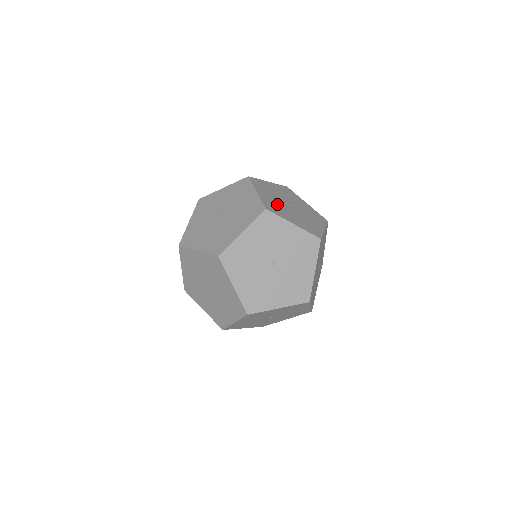
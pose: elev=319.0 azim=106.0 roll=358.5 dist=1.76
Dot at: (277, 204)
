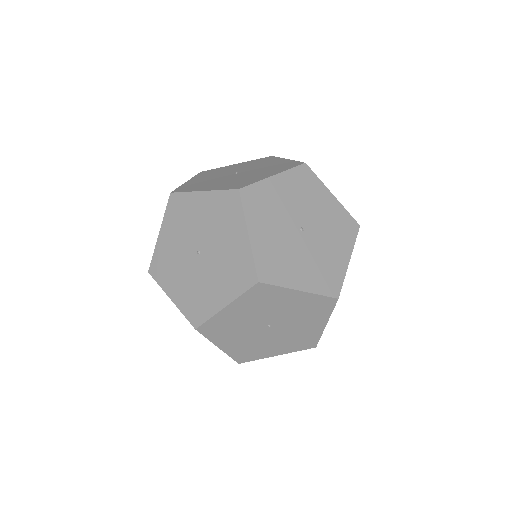
Dot at: (232, 181)
